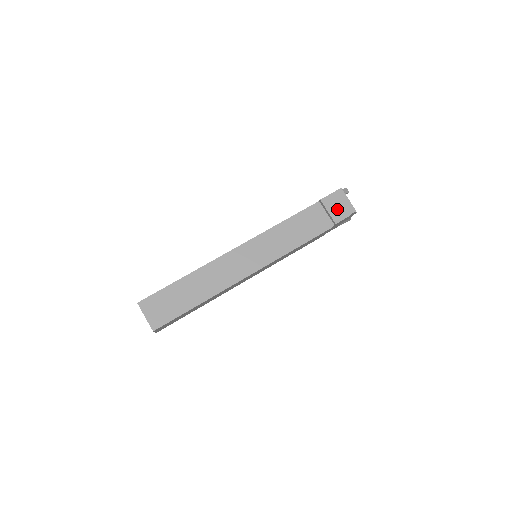
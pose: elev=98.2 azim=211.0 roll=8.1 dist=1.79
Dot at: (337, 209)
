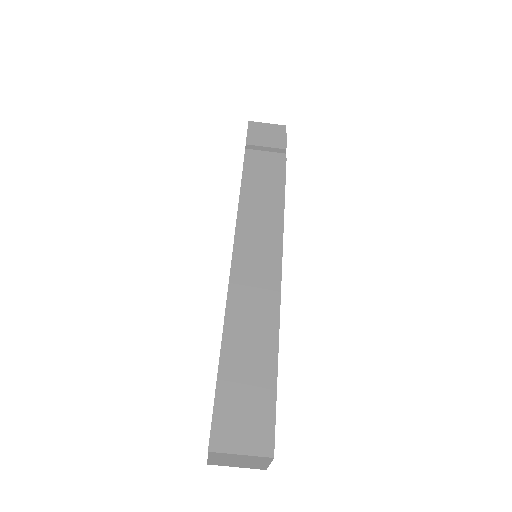
Dot at: (270, 138)
